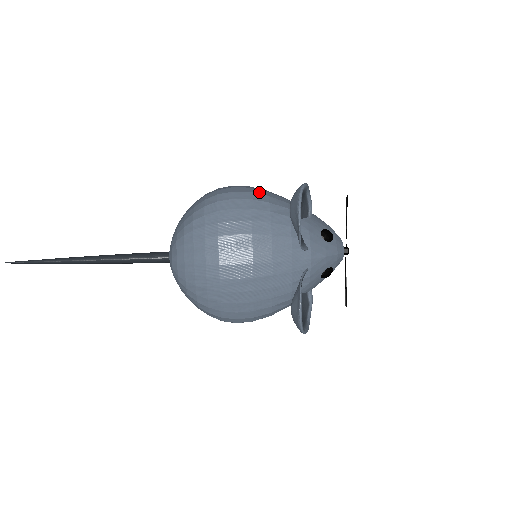
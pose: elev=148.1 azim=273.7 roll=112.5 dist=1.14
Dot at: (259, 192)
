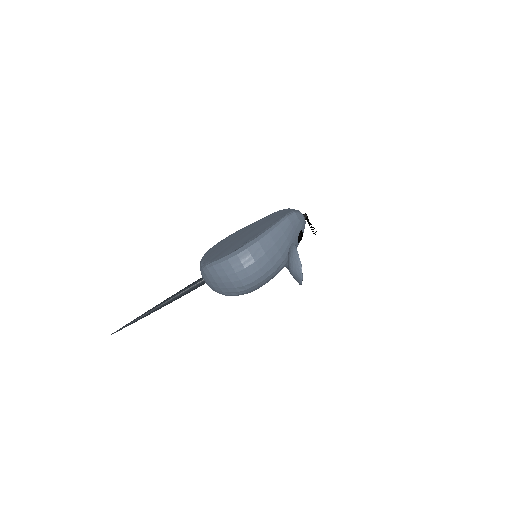
Dot at: (267, 269)
